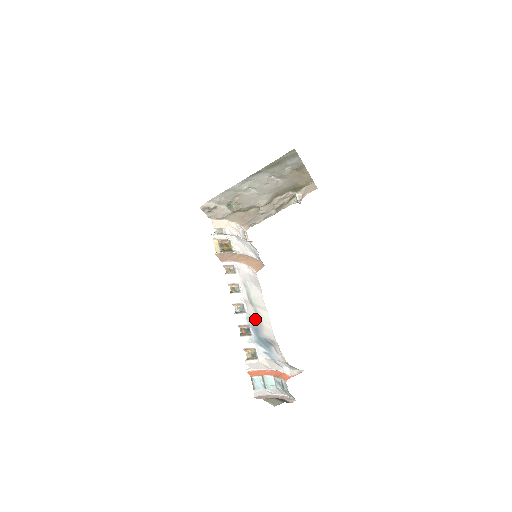
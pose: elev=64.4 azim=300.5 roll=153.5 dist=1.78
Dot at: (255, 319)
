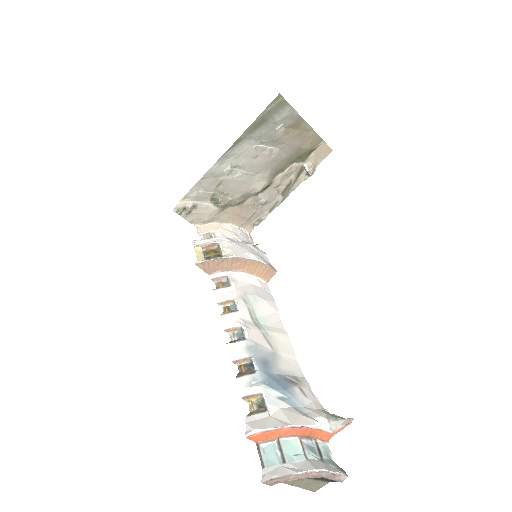
Dot at: (263, 347)
